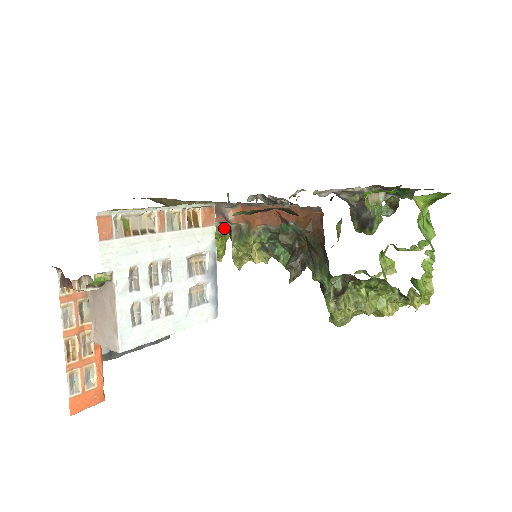
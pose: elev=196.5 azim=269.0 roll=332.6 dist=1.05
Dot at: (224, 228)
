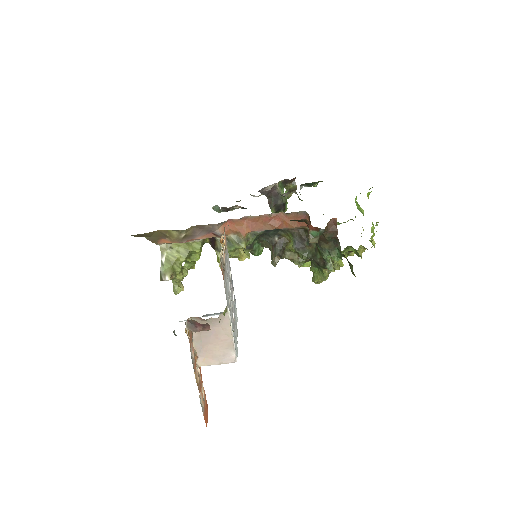
Dot at: (205, 242)
